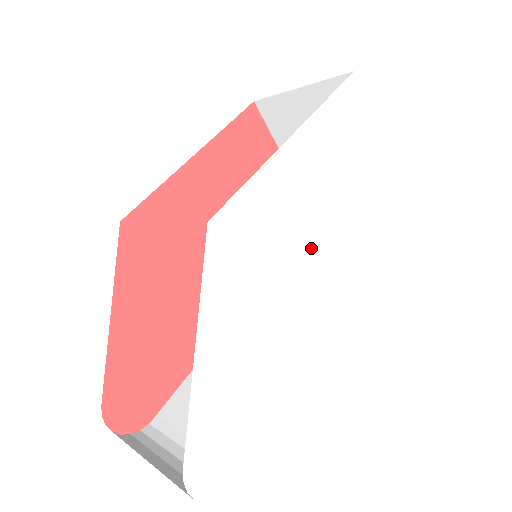
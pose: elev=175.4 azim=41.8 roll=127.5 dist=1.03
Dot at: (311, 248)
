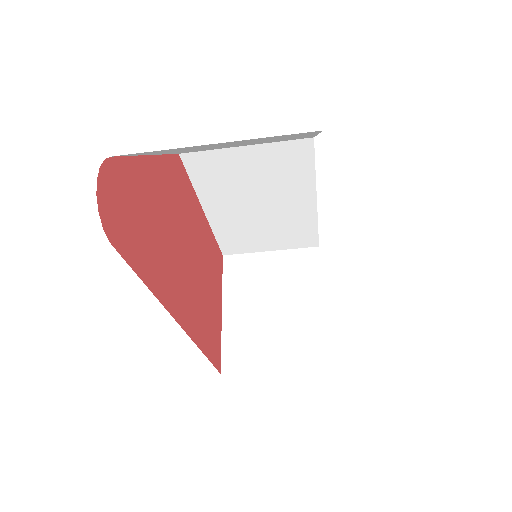
Dot at: occluded
